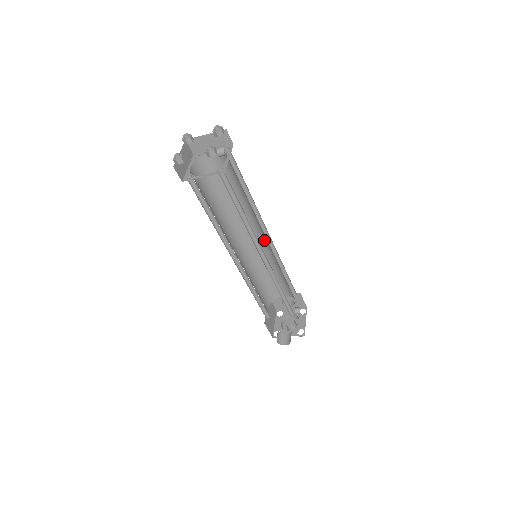
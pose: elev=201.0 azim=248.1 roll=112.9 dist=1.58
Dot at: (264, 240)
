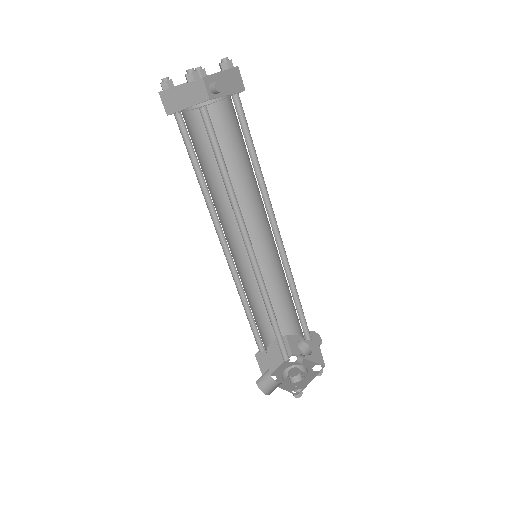
Dot at: (274, 241)
